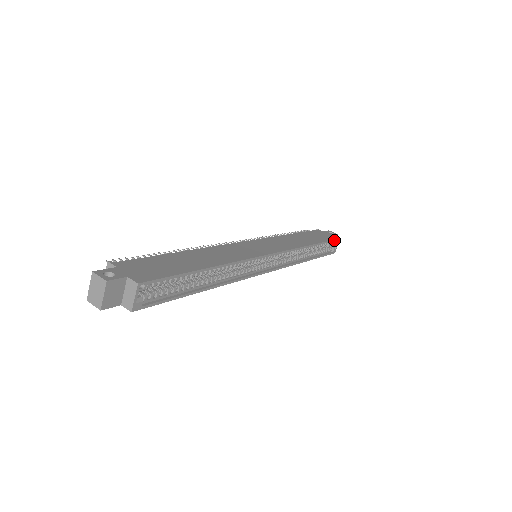
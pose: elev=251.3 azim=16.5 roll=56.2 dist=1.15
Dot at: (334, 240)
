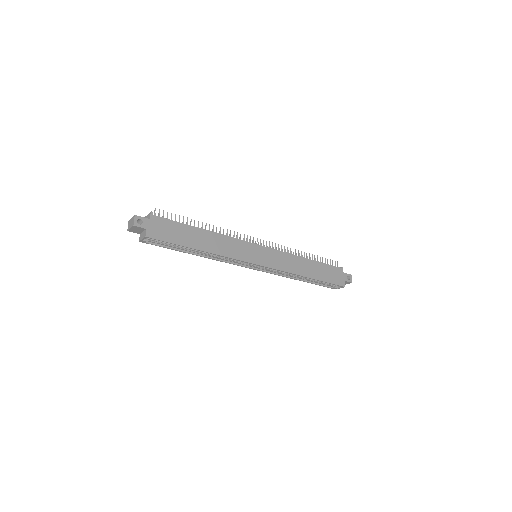
Dot at: occluded
